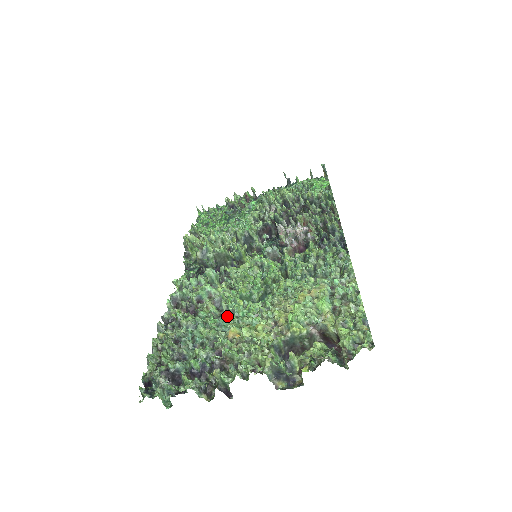
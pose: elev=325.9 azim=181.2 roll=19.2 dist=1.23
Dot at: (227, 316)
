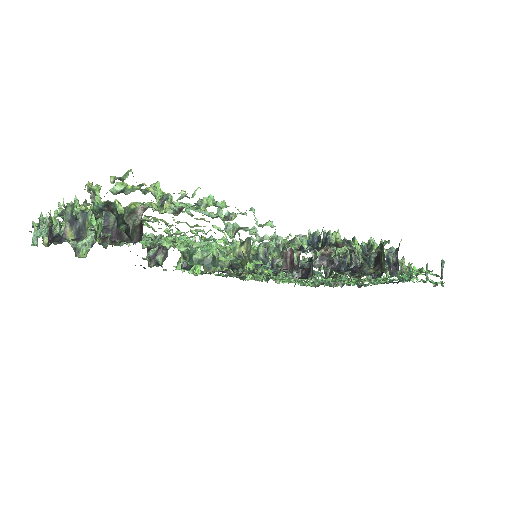
Dot at: occluded
